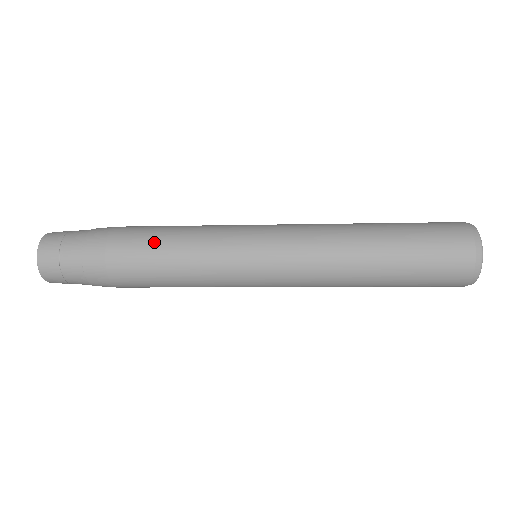
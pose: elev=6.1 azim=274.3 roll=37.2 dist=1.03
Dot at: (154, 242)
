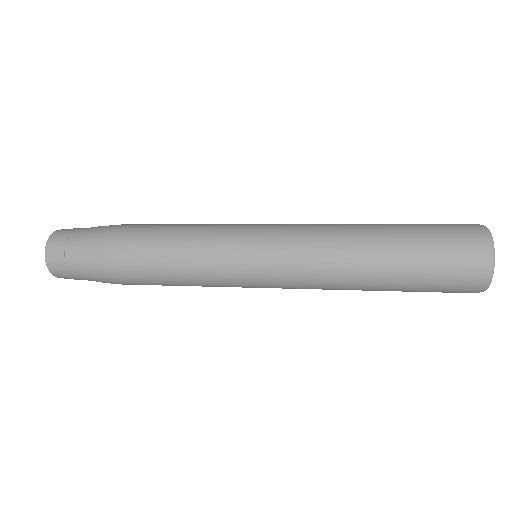
Dot at: (152, 259)
